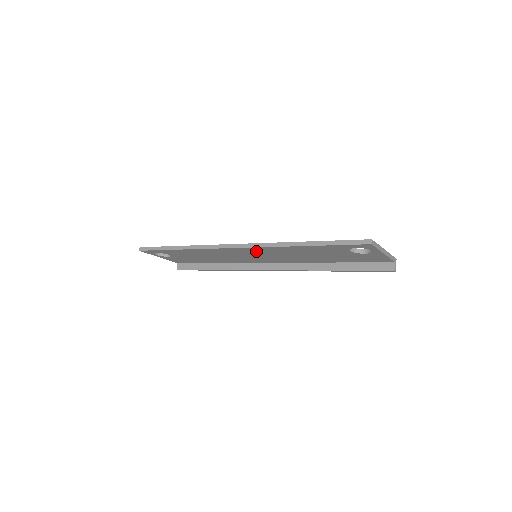
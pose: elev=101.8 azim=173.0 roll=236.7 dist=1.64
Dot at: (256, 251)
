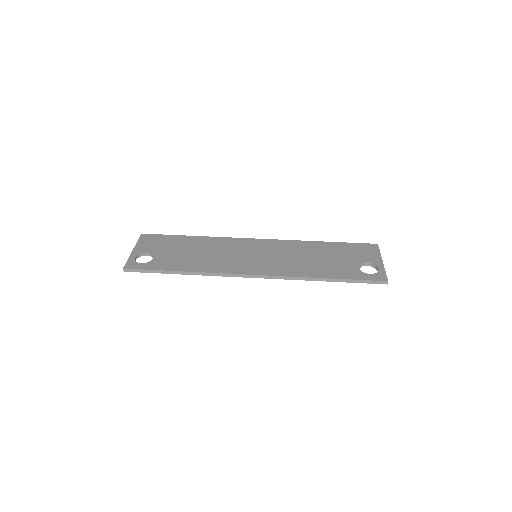
Dot at: occluded
